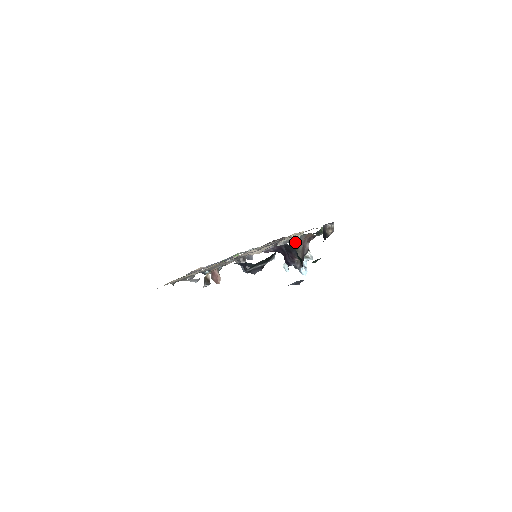
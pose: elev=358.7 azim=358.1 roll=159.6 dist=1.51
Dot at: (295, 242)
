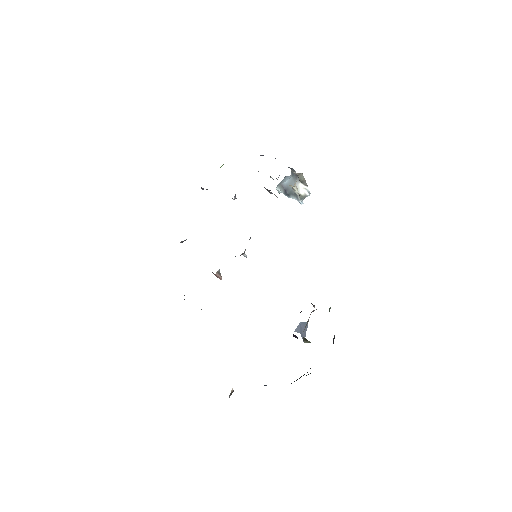
Dot at: (292, 188)
